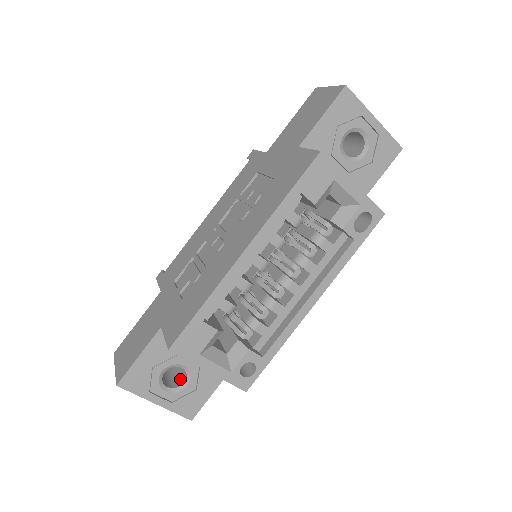
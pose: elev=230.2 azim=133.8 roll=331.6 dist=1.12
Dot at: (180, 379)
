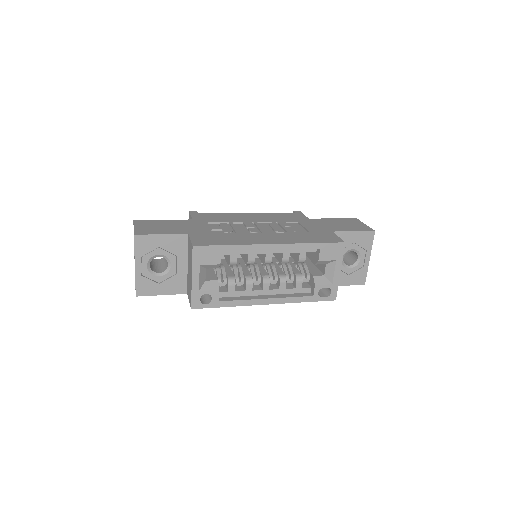
Dot at: (157, 269)
